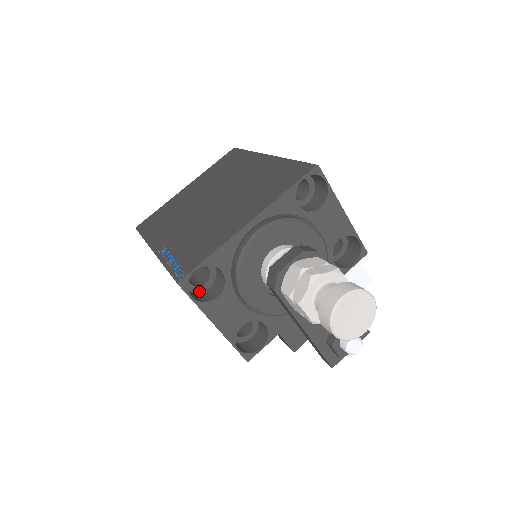
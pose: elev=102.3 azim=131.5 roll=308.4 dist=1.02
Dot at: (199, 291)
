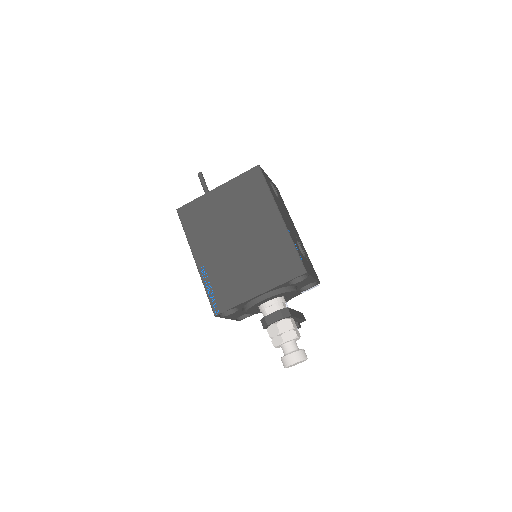
Dot at: occluded
